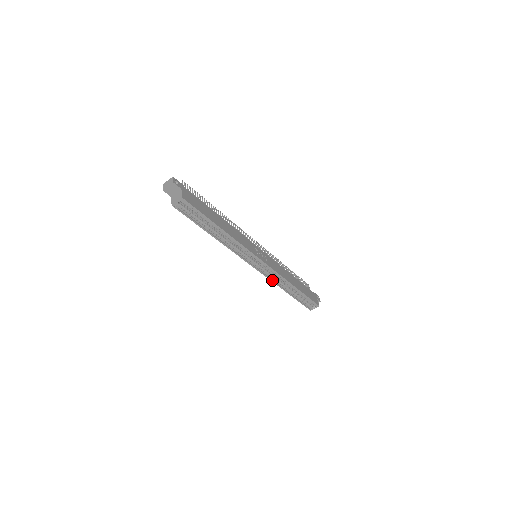
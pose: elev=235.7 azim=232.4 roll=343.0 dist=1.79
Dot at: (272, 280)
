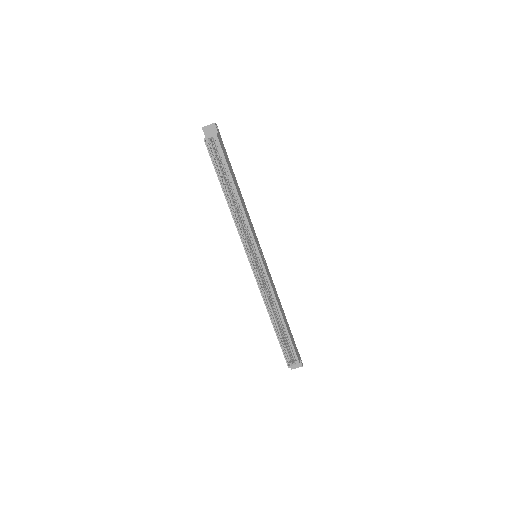
Dot at: (262, 292)
